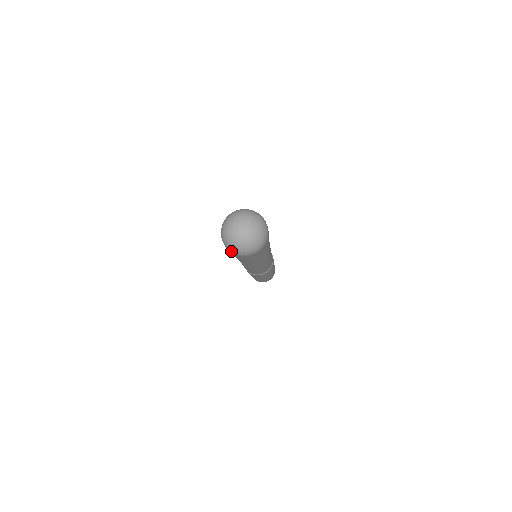
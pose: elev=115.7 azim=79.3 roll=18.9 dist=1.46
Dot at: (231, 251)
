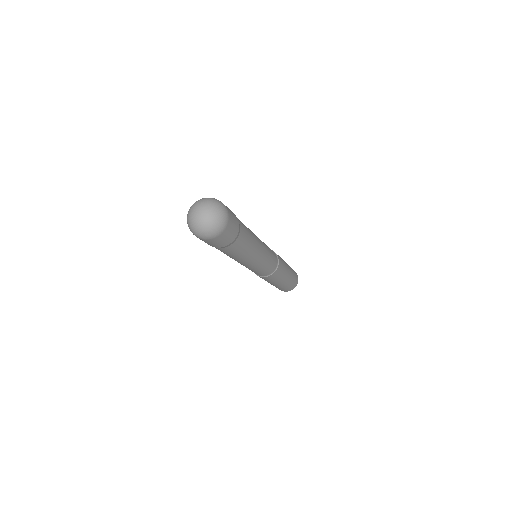
Dot at: (205, 238)
